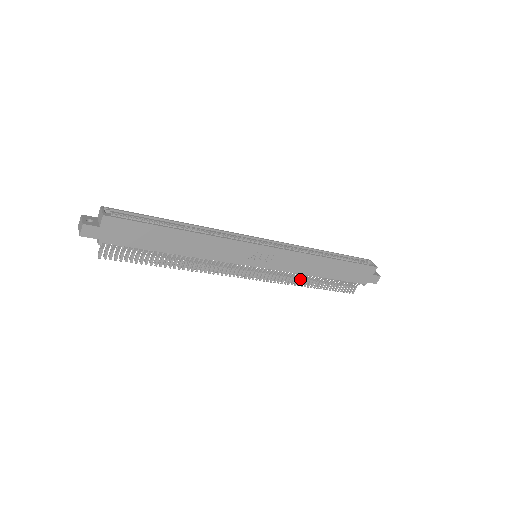
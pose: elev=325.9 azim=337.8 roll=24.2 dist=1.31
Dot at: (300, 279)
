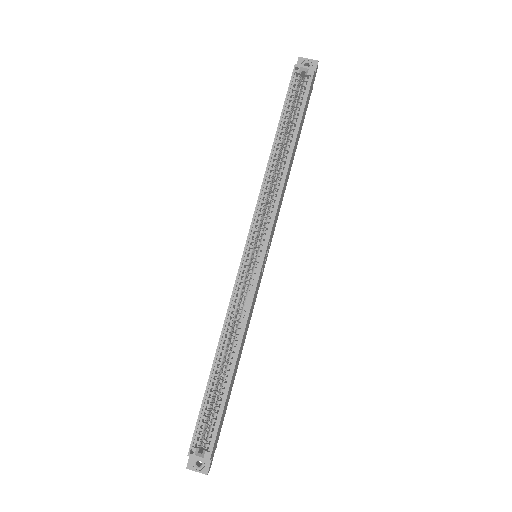
Dot at: occluded
